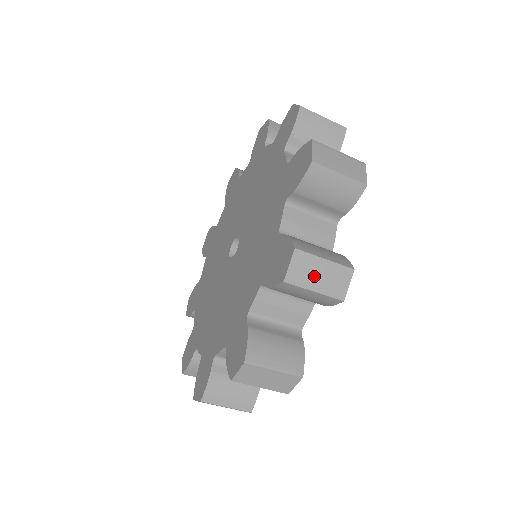
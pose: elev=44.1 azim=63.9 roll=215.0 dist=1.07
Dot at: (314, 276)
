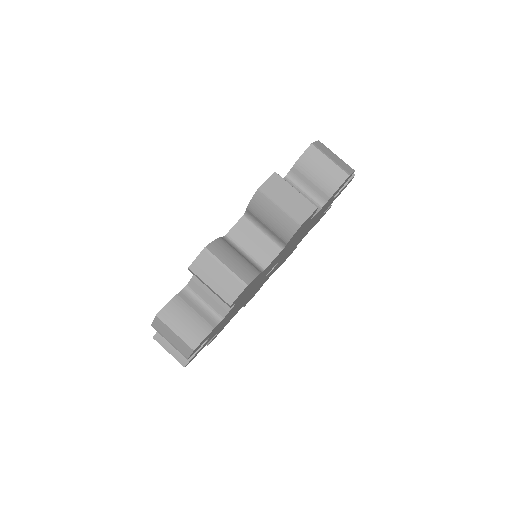
Dot at: (330, 155)
